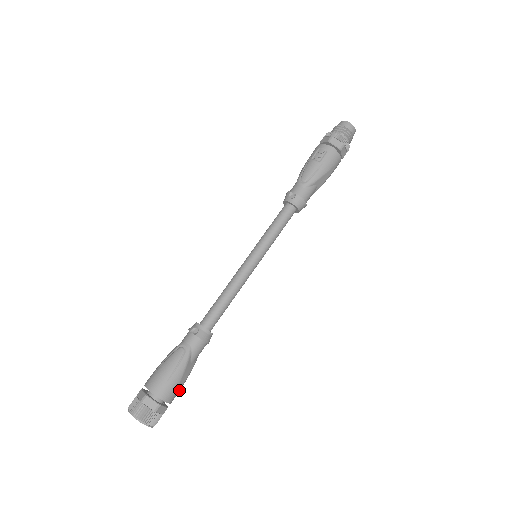
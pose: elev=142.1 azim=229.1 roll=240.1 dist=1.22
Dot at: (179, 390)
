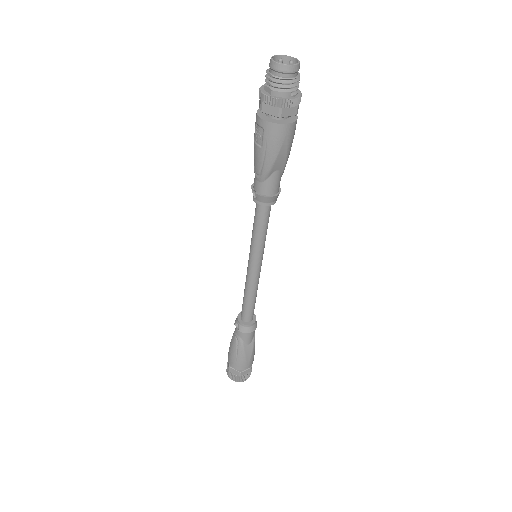
Dot at: (251, 359)
